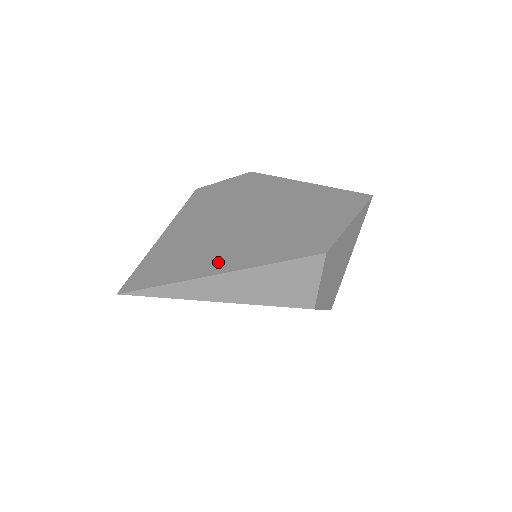
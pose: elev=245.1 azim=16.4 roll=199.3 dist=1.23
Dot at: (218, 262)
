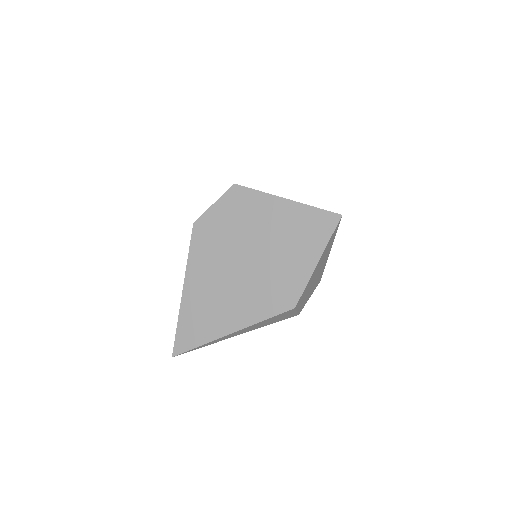
Dot at: (223, 324)
